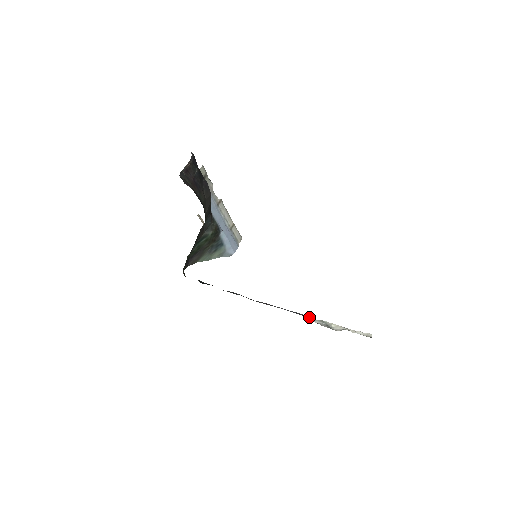
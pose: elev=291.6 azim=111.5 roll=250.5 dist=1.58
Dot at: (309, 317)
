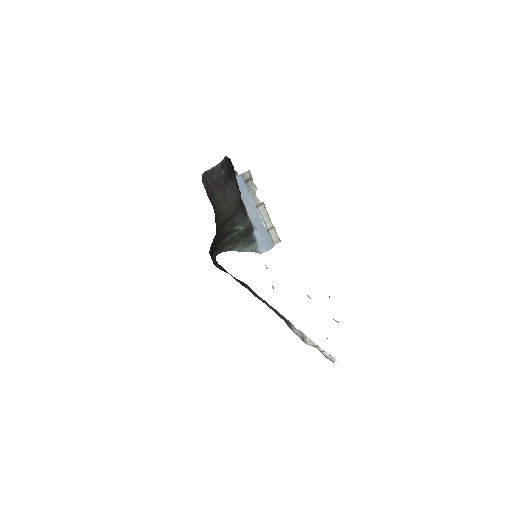
Dot at: (290, 324)
